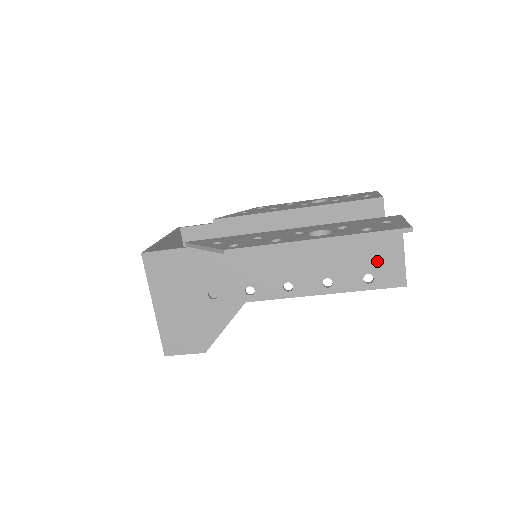
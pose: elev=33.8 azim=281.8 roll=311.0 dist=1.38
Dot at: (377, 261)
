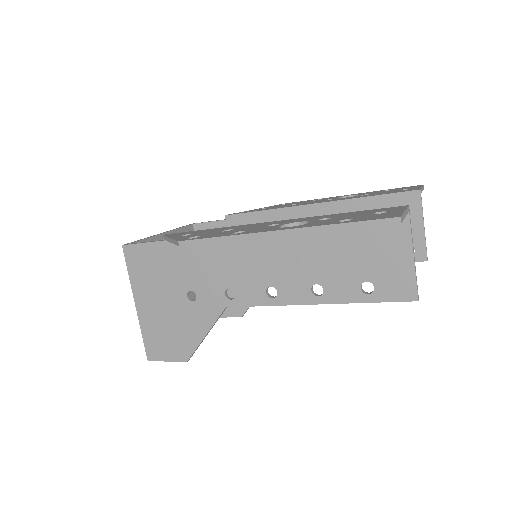
Dot at: (378, 265)
